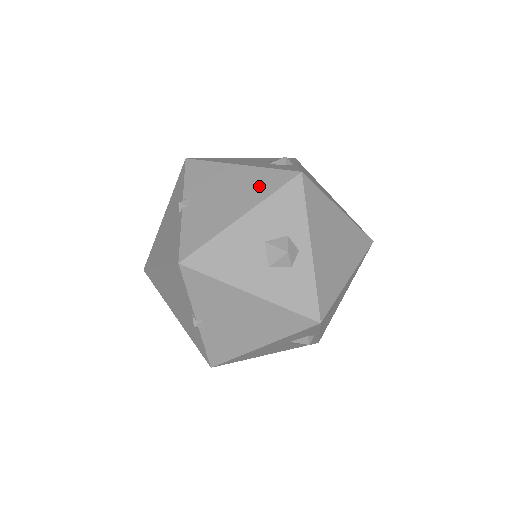
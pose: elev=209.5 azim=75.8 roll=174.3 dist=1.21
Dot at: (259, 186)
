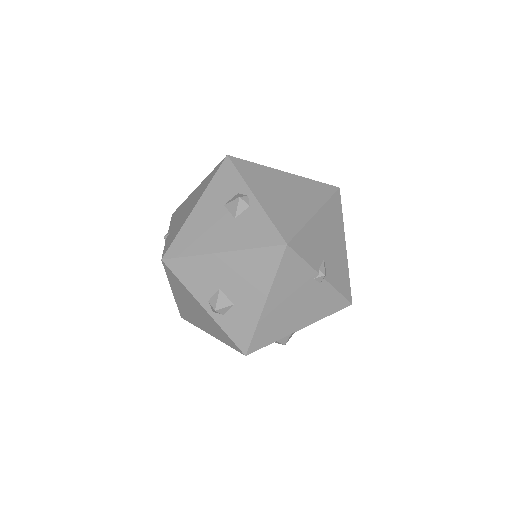
Dot at: occluded
